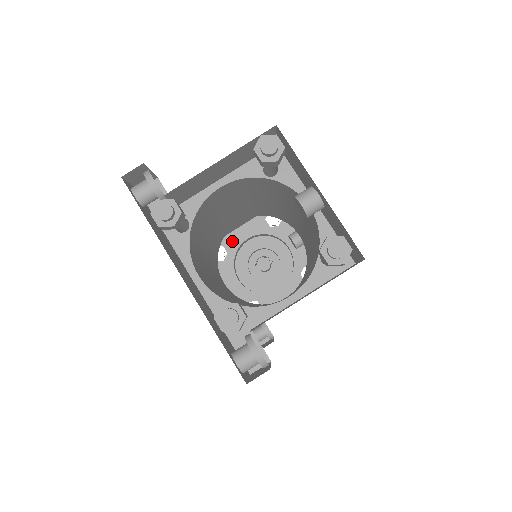
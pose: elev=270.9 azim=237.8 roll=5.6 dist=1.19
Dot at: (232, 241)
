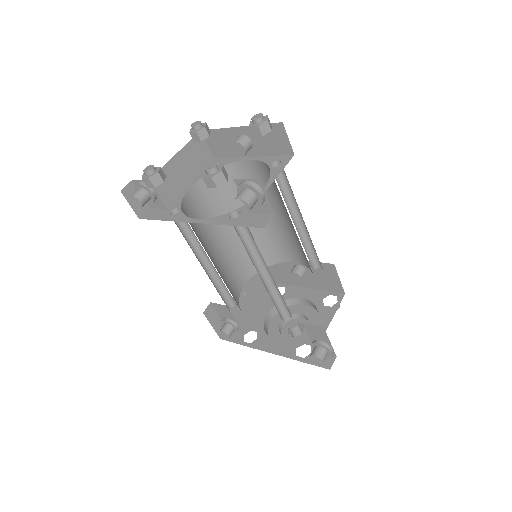
Dot at: (256, 323)
